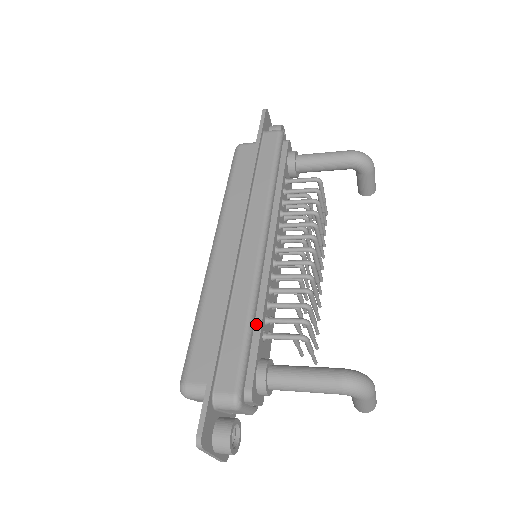
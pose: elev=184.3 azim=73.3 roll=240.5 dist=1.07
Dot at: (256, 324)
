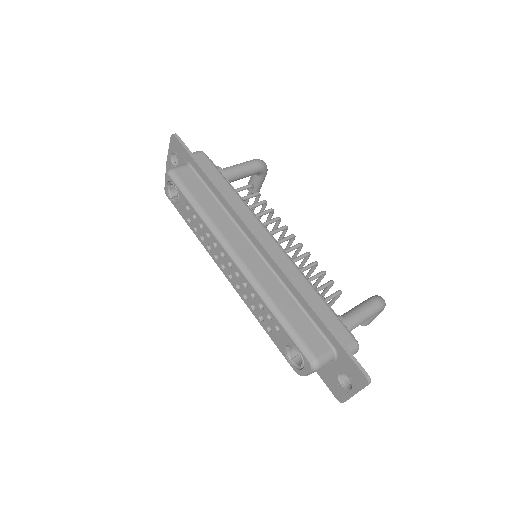
Dot at: occluded
